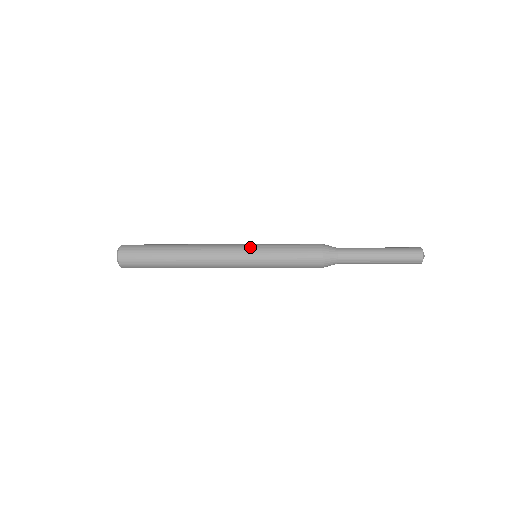
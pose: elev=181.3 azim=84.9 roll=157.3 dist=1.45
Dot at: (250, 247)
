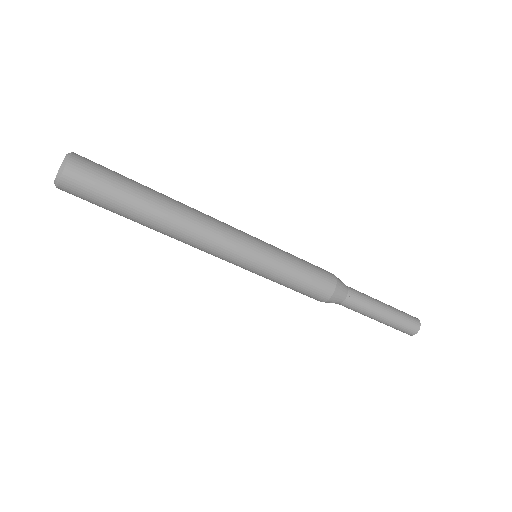
Dot at: (257, 238)
